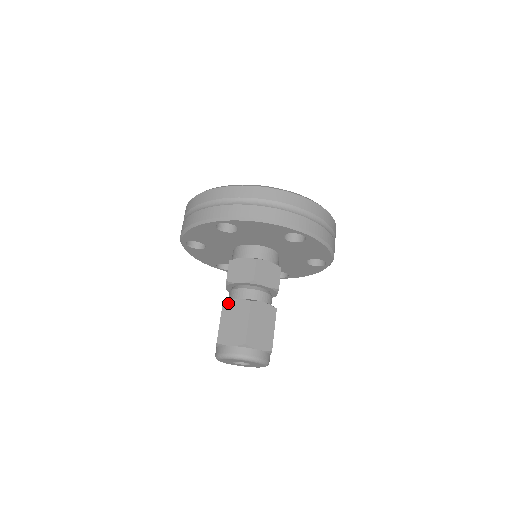
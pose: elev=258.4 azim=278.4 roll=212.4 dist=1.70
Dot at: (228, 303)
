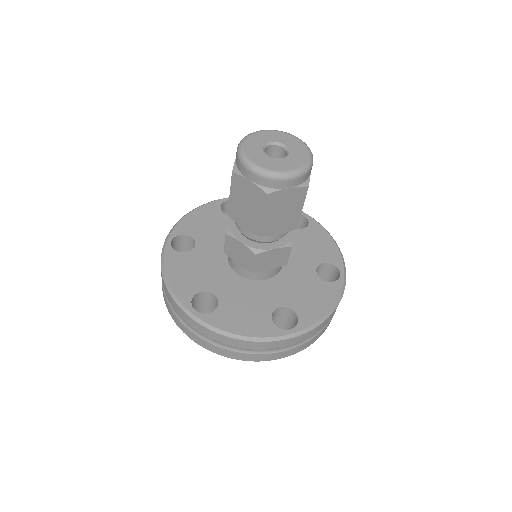
Dot at: occluded
